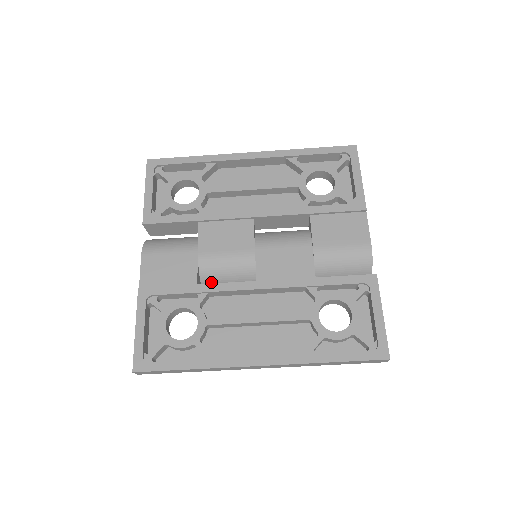
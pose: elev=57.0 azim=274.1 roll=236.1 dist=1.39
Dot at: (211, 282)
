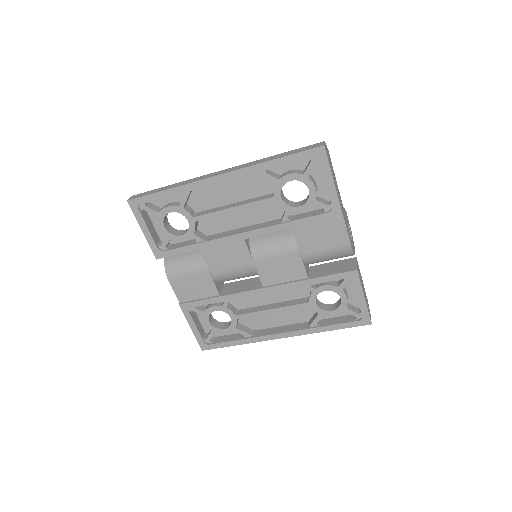
Dot at: occluded
